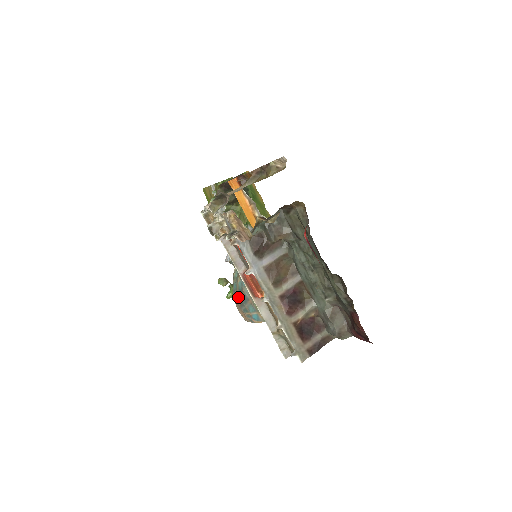
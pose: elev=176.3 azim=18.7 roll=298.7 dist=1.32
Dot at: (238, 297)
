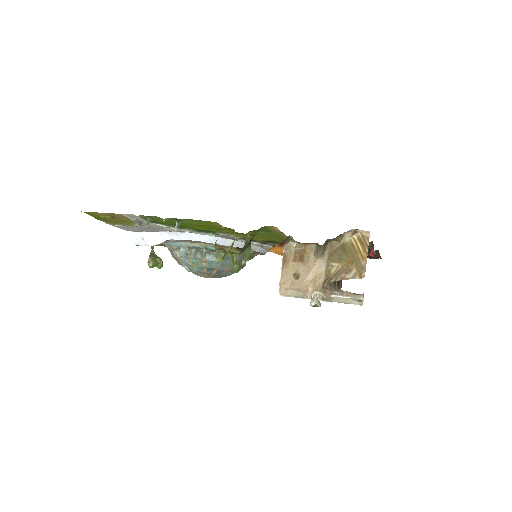
Dot at: (208, 274)
